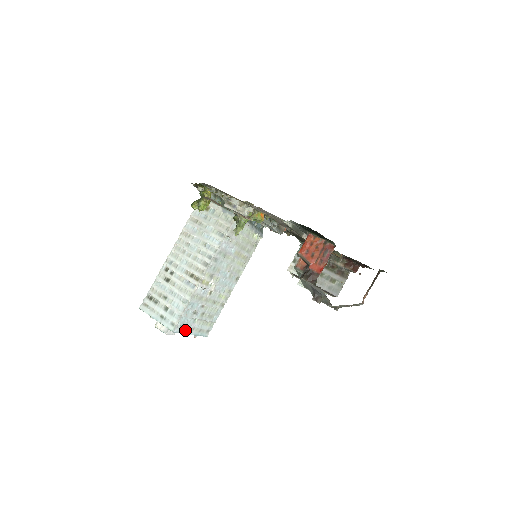
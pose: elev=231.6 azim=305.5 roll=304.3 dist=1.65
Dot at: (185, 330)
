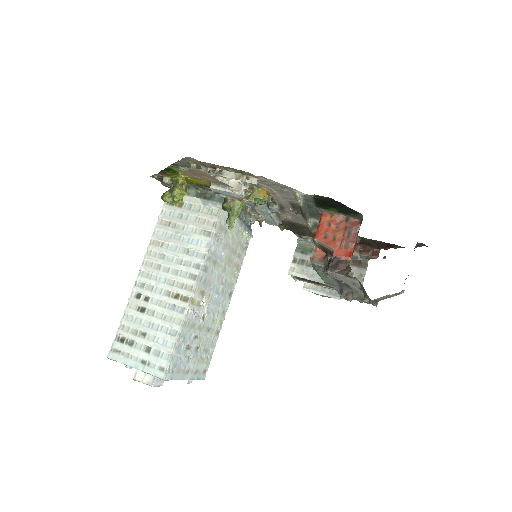
Dot at: (178, 375)
